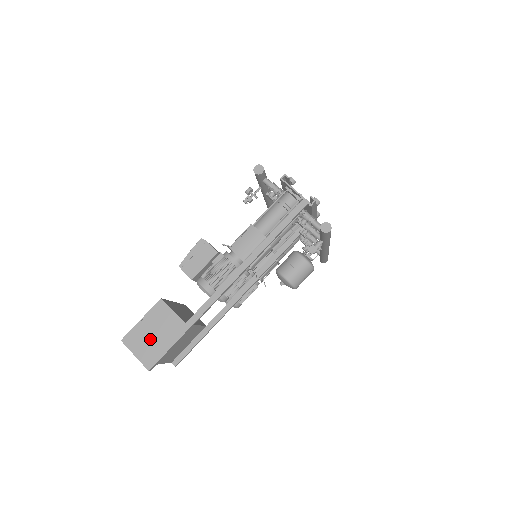
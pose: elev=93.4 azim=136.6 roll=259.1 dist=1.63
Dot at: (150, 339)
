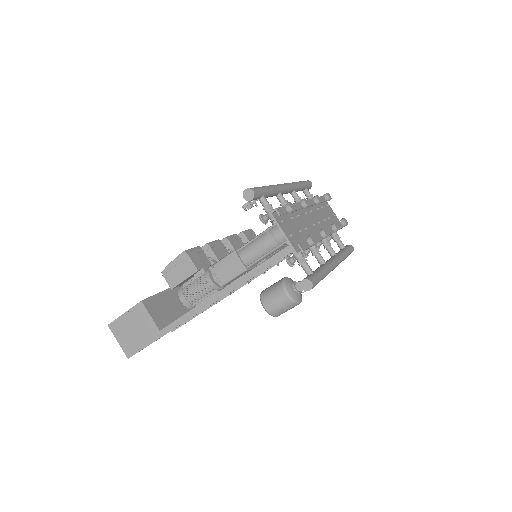
Dot at: (130, 333)
